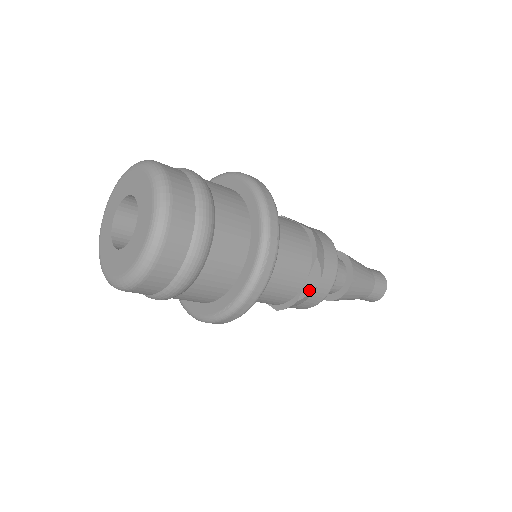
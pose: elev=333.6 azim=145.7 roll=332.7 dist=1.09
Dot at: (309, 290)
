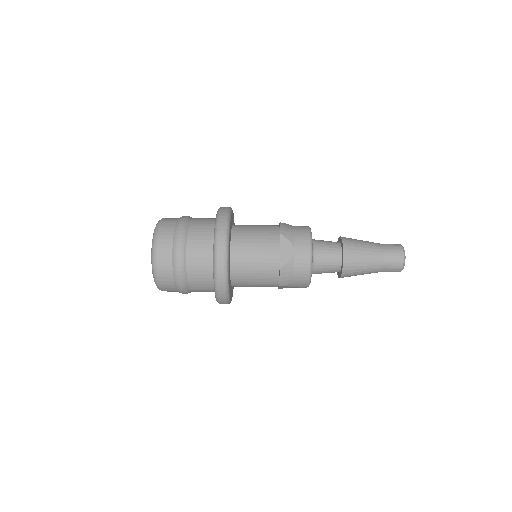
Dot at: (287, 258)
